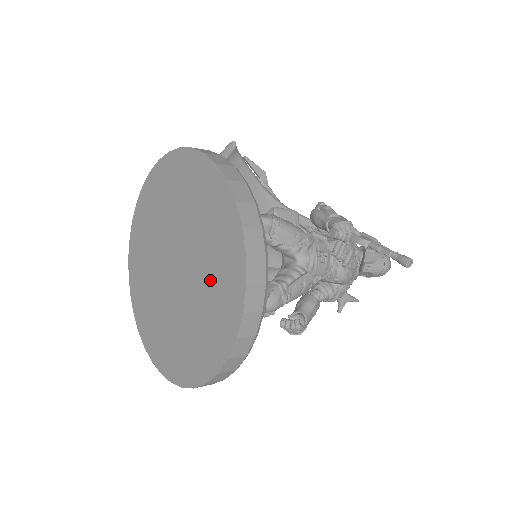
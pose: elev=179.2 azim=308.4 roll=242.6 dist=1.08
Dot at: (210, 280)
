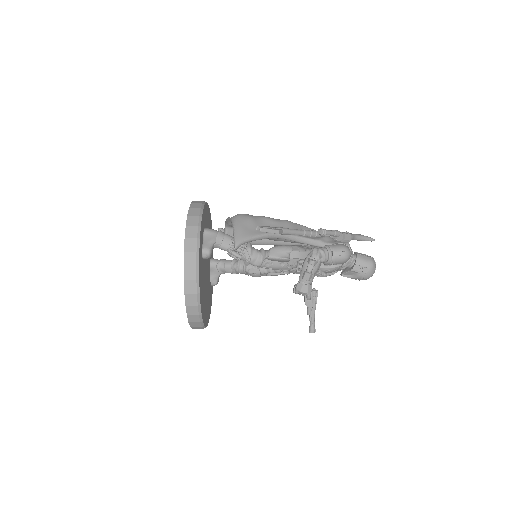
Dot at: occluded
